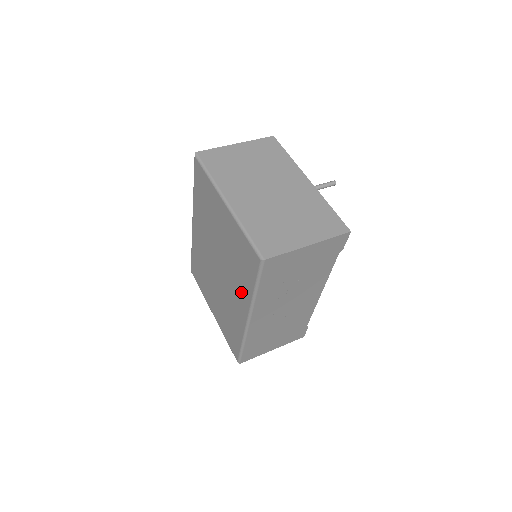
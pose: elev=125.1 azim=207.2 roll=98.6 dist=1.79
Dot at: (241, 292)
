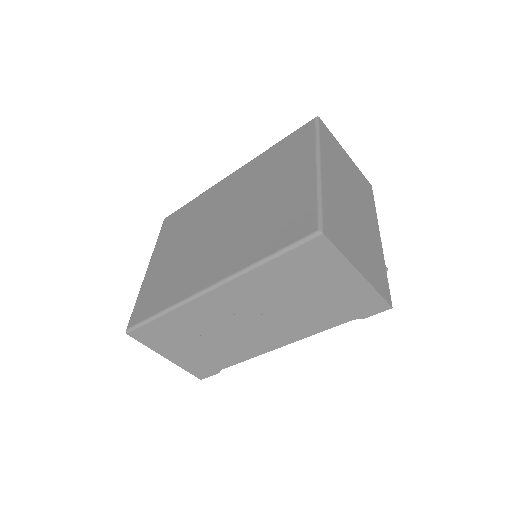
Dot at: (235, 255)
